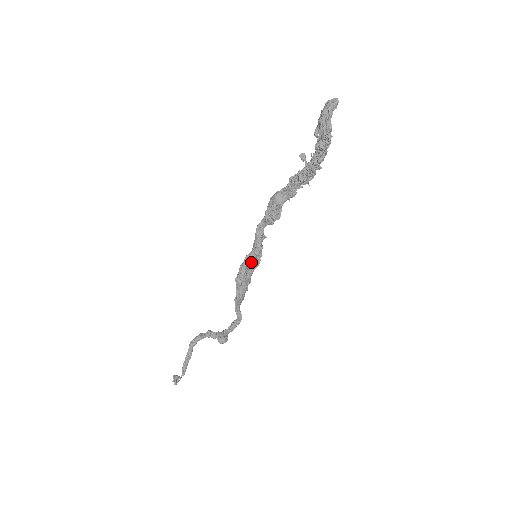
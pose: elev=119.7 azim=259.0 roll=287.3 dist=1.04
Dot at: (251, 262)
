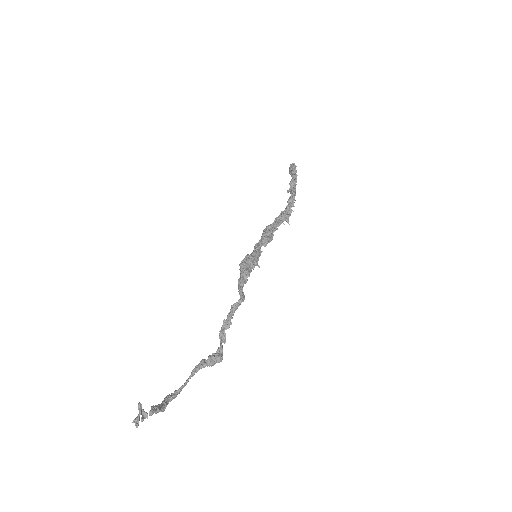
Dot at: (253, 255)
